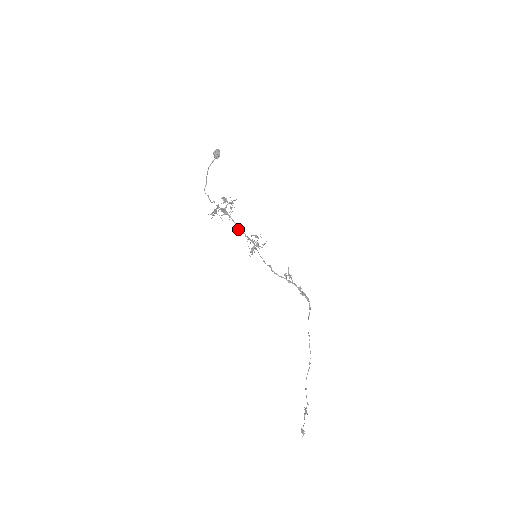
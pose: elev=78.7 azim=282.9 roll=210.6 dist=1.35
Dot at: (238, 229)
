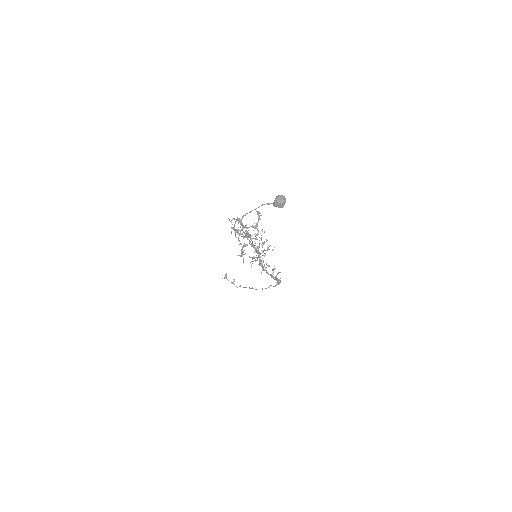
Dot at: occluded
